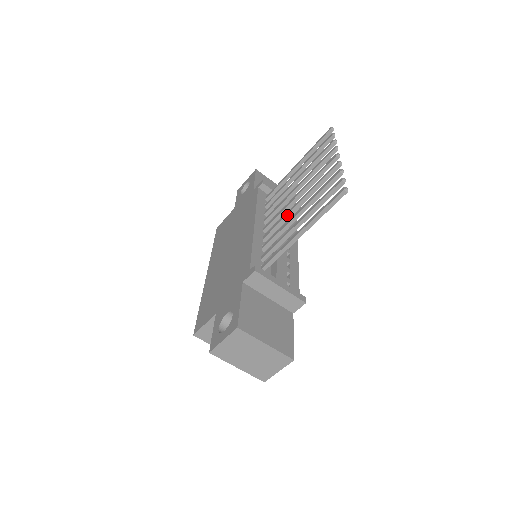
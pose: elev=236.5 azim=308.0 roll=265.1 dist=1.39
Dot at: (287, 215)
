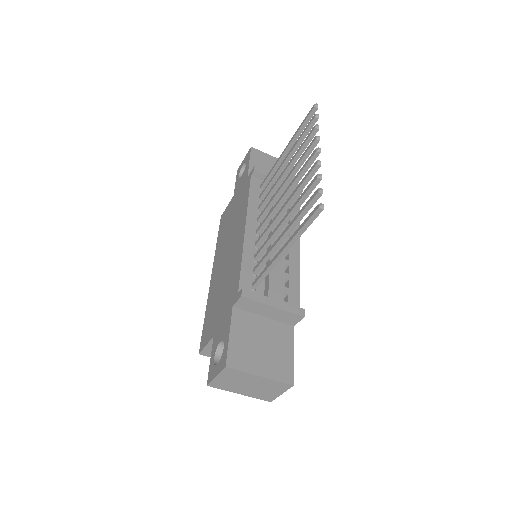
Dot at: (274, 221)
